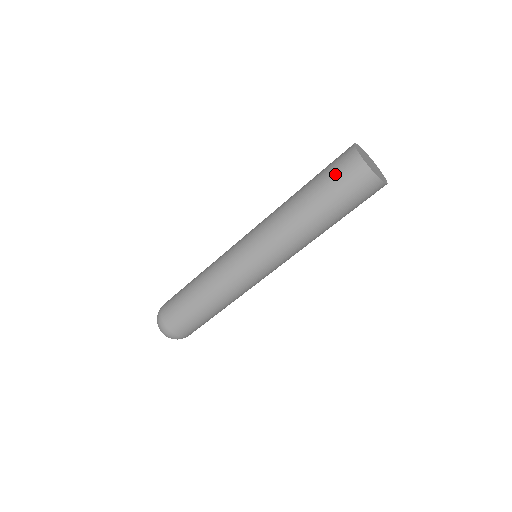
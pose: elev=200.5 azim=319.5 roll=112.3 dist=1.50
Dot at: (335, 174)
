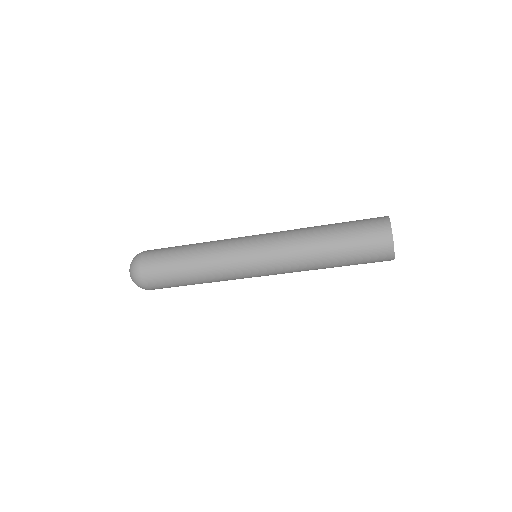
Dot at: (365, 233)
